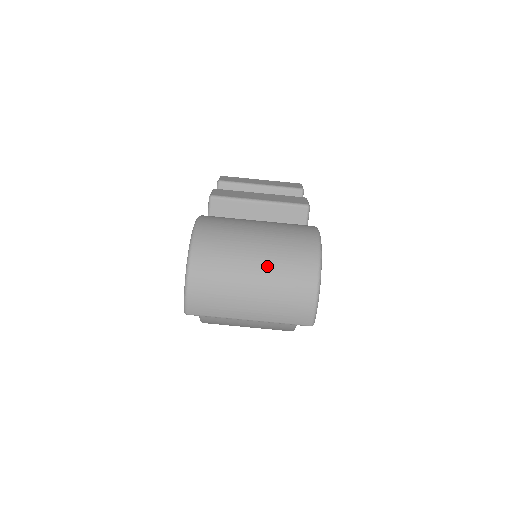
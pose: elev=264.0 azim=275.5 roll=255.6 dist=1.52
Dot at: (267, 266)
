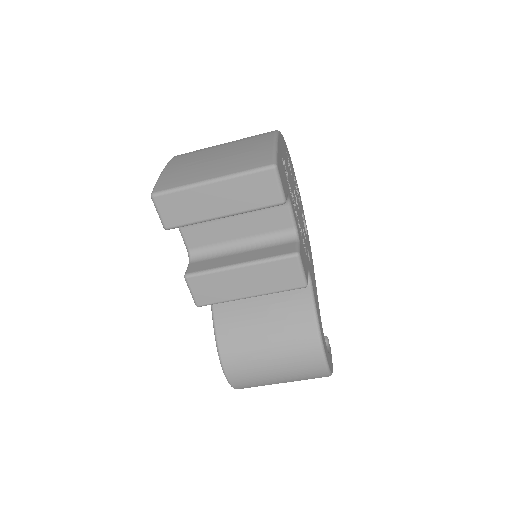
Dot at: occluded
